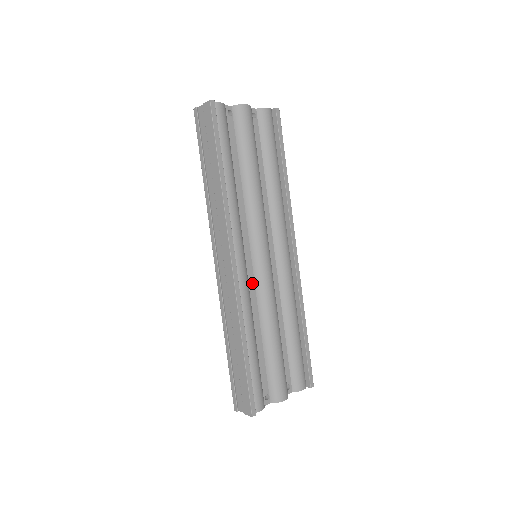
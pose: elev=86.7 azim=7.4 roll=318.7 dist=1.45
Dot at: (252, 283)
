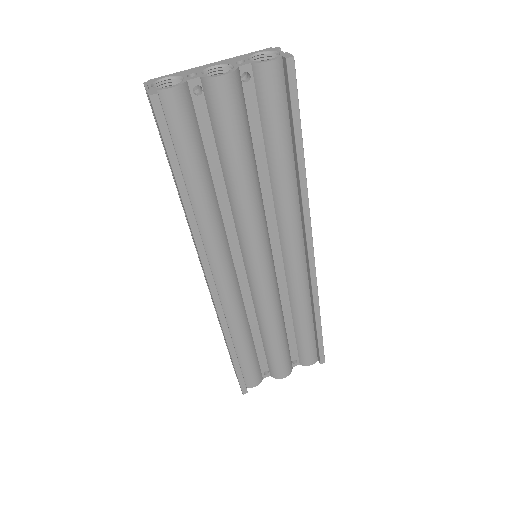
Dot at: (246, 289)
